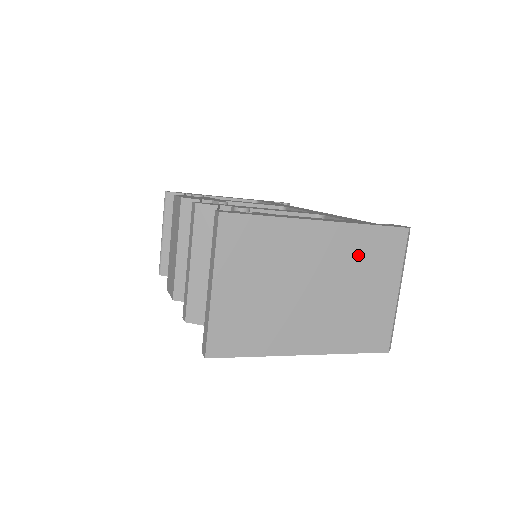
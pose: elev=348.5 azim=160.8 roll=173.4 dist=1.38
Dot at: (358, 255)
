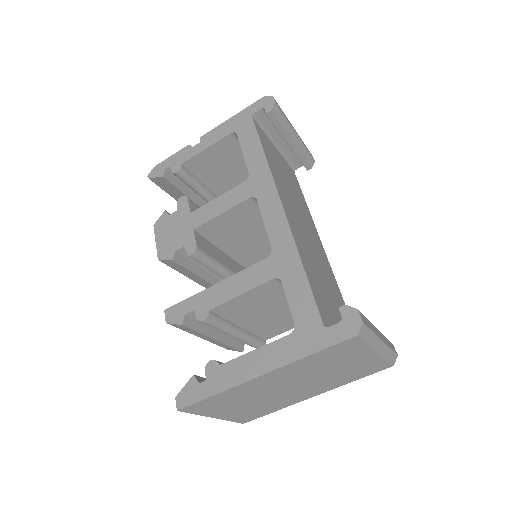
Dot at: (315, 365)
